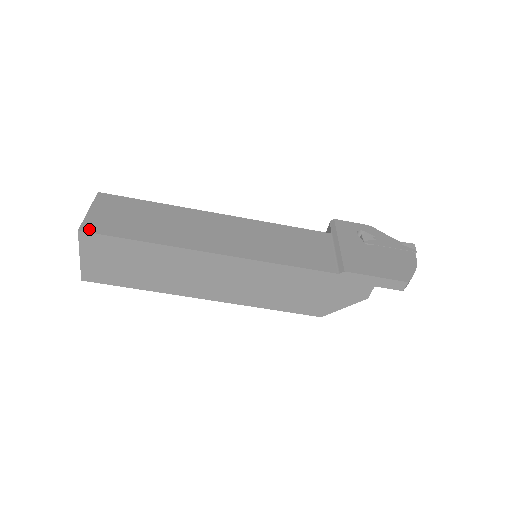
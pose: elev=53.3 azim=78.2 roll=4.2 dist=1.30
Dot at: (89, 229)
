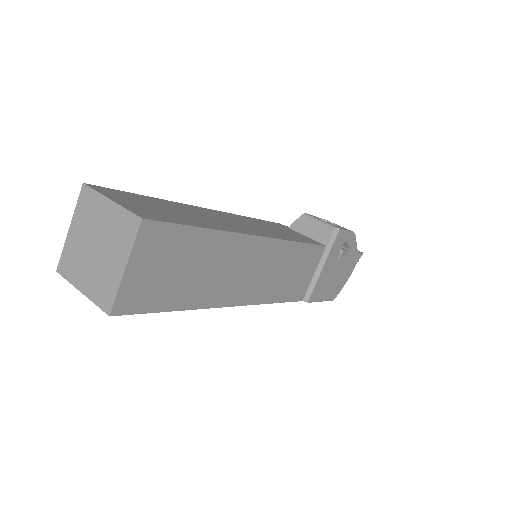
Dot at: (123, 309)
